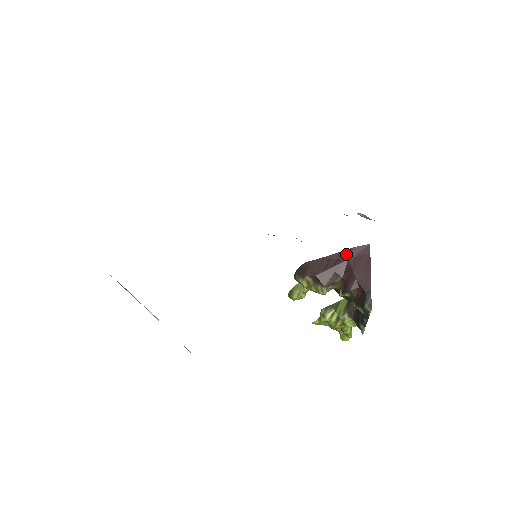
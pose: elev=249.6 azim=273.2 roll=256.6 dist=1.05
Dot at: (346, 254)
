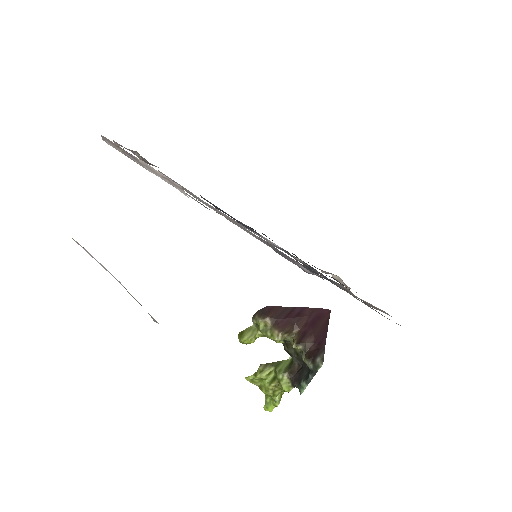
Dot at: (308, 311)
